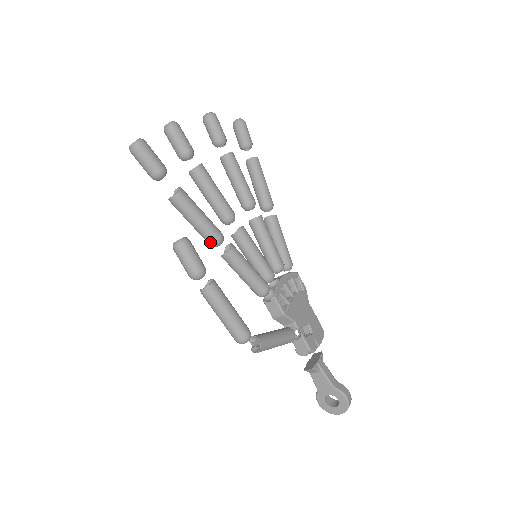
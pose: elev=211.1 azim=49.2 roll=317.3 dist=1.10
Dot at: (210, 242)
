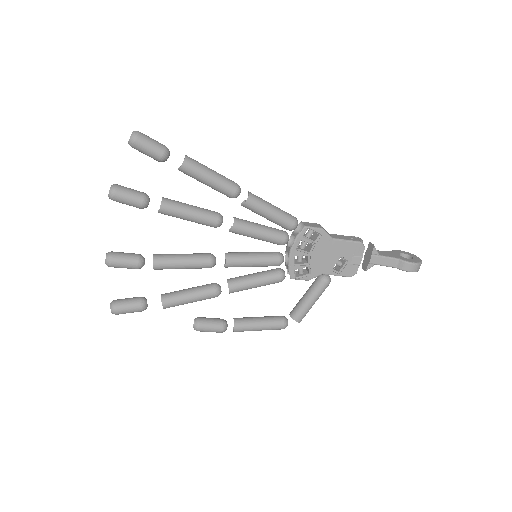
Dot at: occluded
